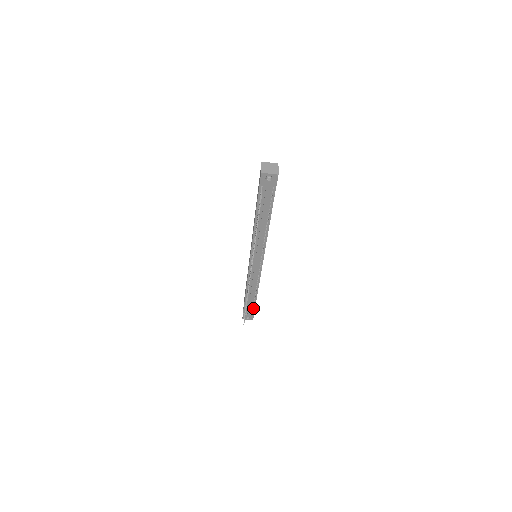
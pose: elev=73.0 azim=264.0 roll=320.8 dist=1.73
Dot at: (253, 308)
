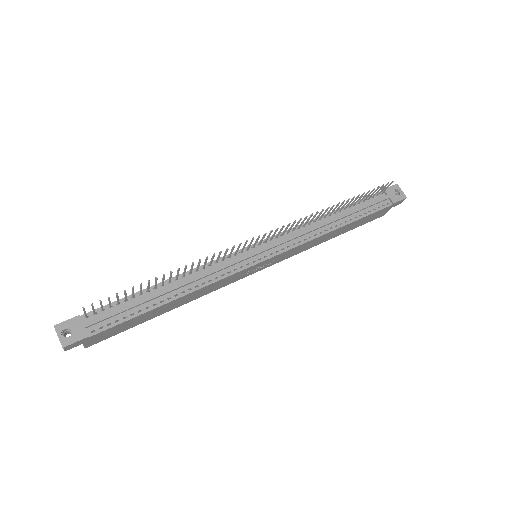
Dot at: (113, 323)
